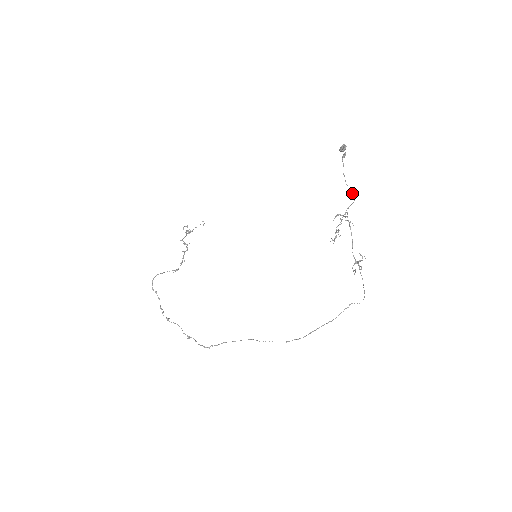
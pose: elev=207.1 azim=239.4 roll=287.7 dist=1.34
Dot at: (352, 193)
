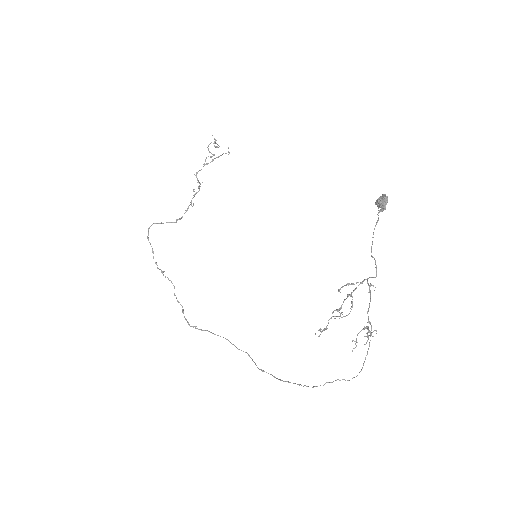
Dot at: (376, 267)
